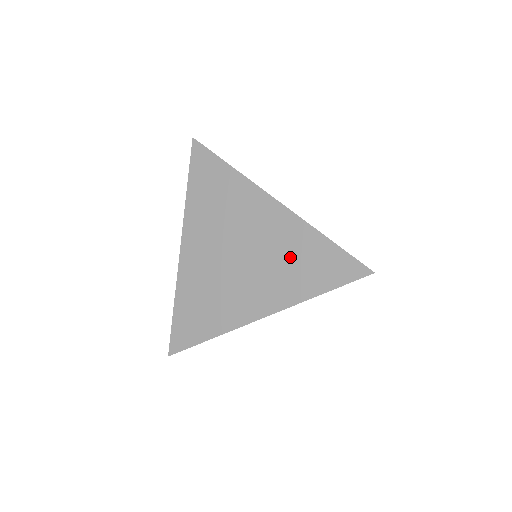
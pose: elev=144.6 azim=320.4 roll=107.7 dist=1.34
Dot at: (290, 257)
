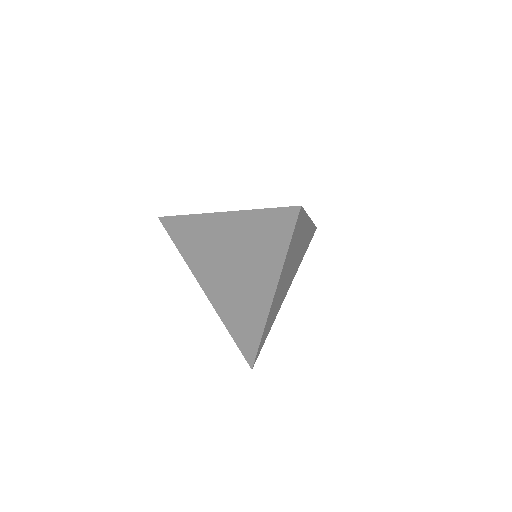
Dot at: (254, 242)
